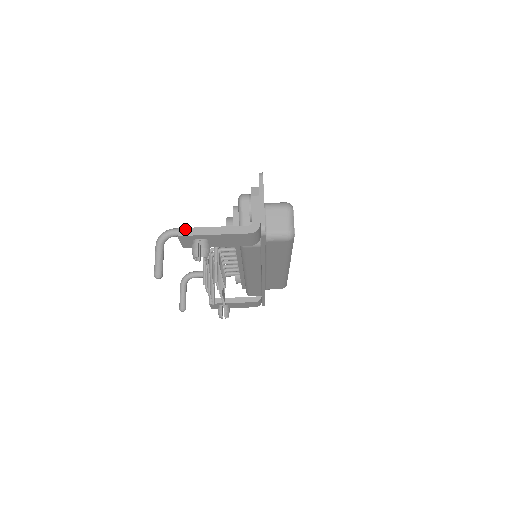
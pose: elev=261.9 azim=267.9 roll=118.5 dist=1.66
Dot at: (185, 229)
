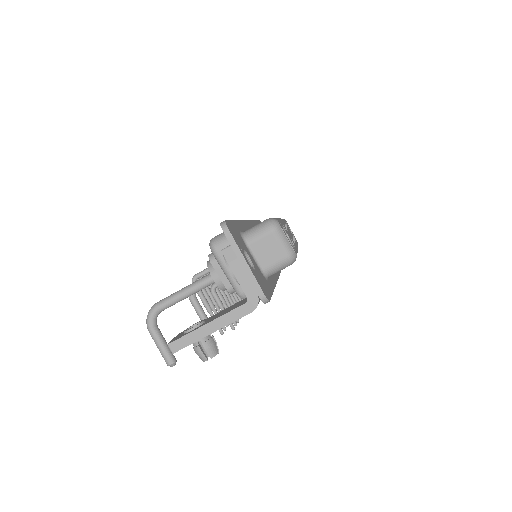
Dot at: (176, 342)
